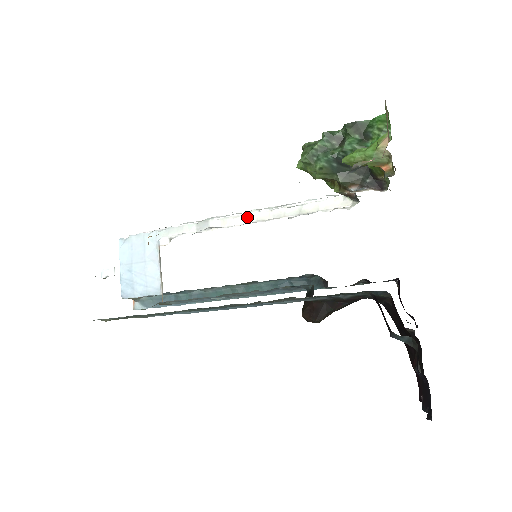
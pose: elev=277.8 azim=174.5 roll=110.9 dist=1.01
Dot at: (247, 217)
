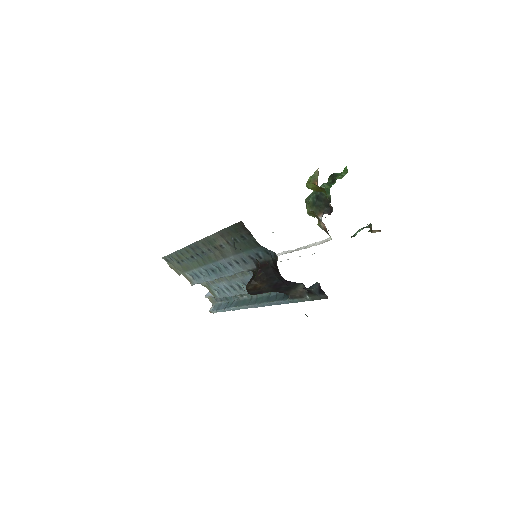
Dot at: (282, 252)
